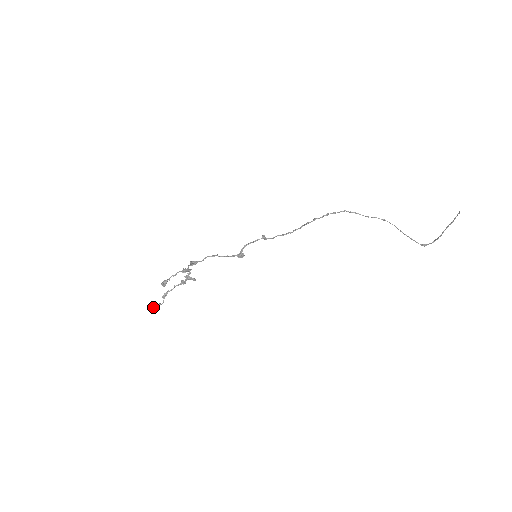
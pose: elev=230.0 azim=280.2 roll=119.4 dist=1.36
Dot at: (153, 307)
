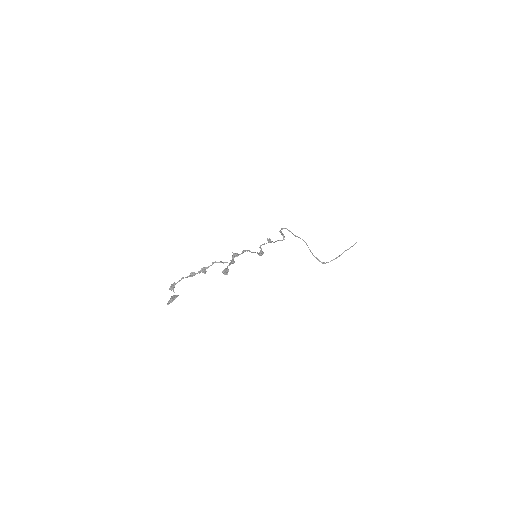
Dot at: (172, 299)
